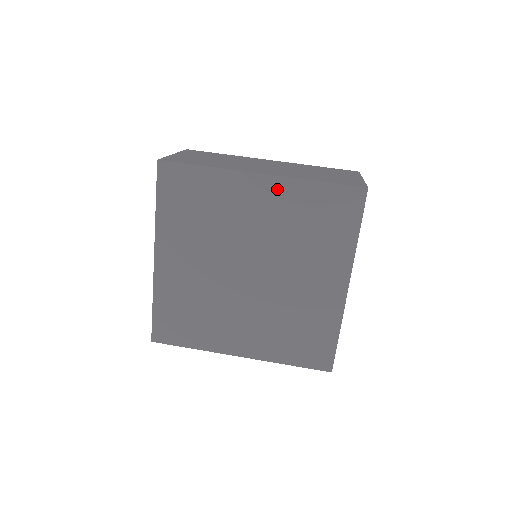
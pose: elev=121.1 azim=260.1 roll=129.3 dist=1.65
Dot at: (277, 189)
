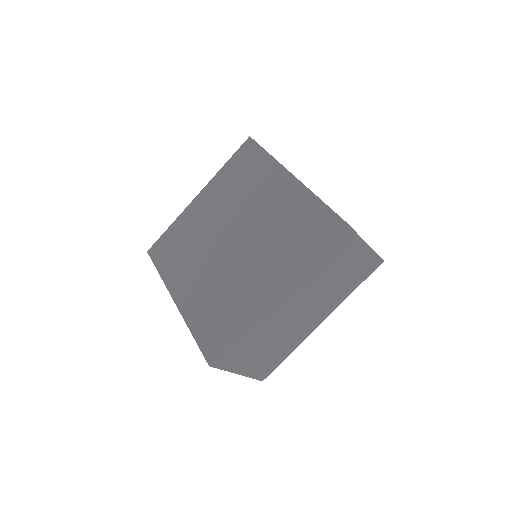
Dot at: (293, 190)
